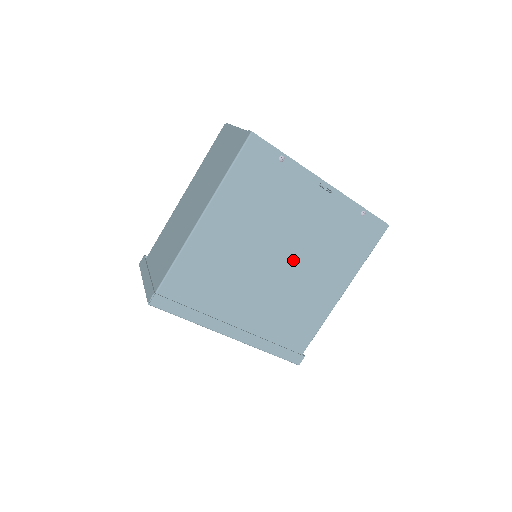
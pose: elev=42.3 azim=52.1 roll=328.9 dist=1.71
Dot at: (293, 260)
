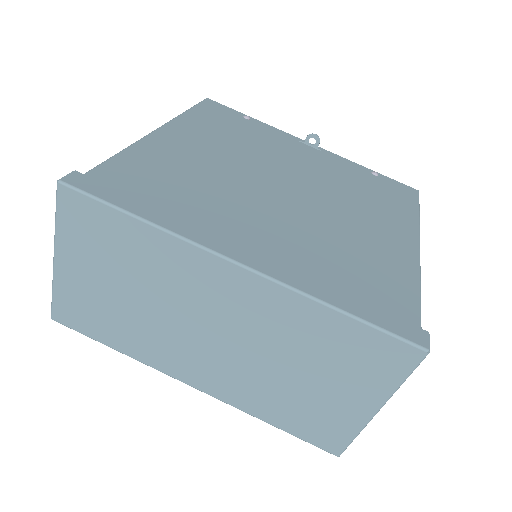
Dot at: (308, 194)
